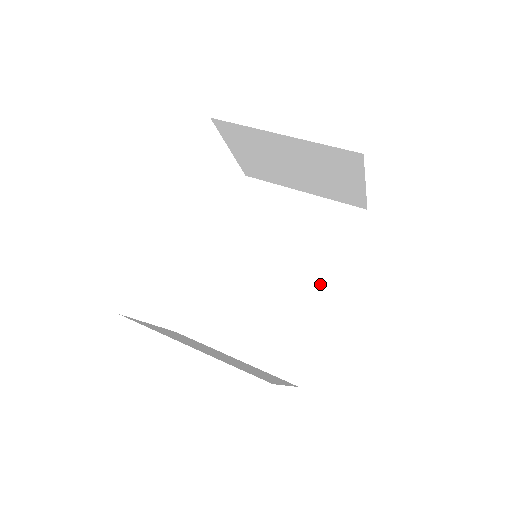
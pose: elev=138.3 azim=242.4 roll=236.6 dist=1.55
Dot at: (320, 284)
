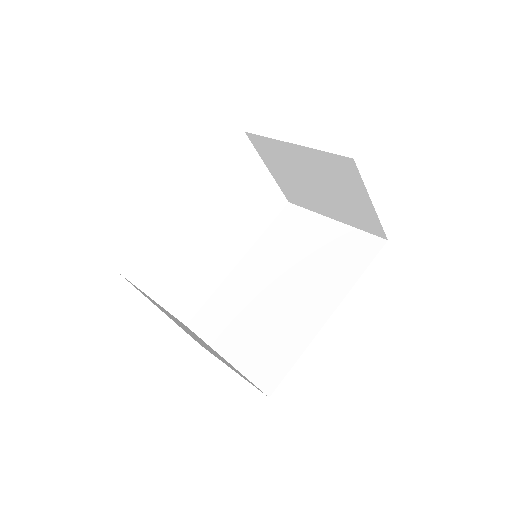
Dot at: (321, 303)
